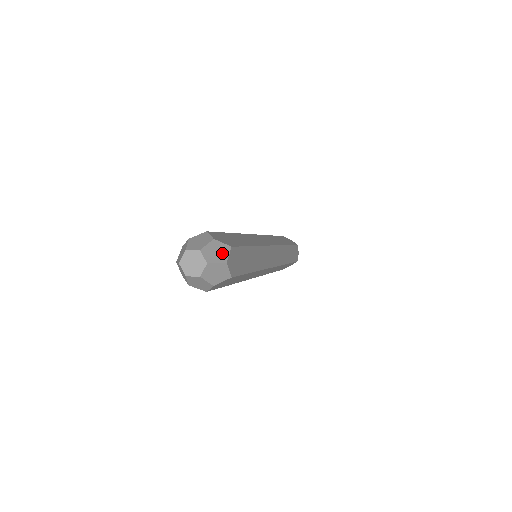
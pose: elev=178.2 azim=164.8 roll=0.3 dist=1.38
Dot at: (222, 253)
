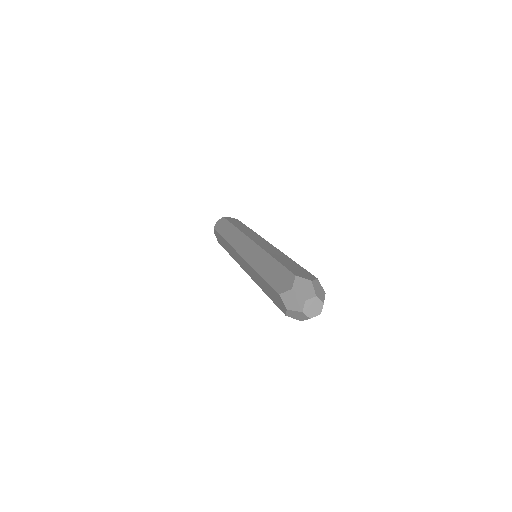
Dot at: occluded
